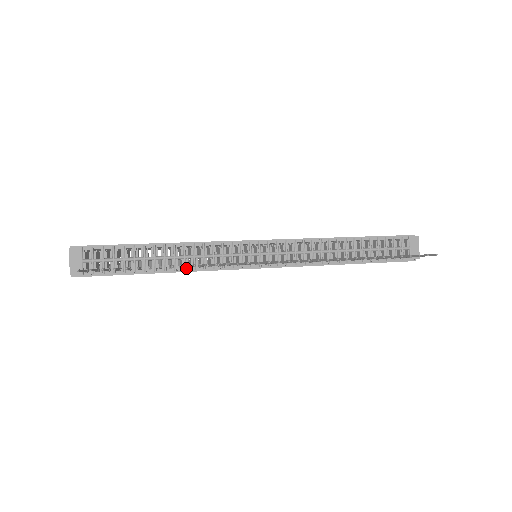
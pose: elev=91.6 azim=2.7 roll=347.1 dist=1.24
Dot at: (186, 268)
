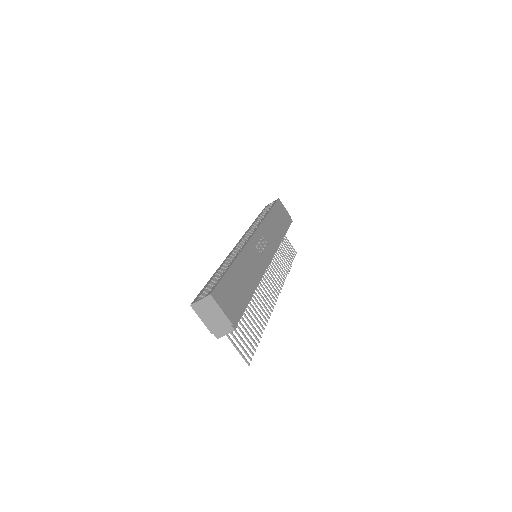
Dot at: occluded
